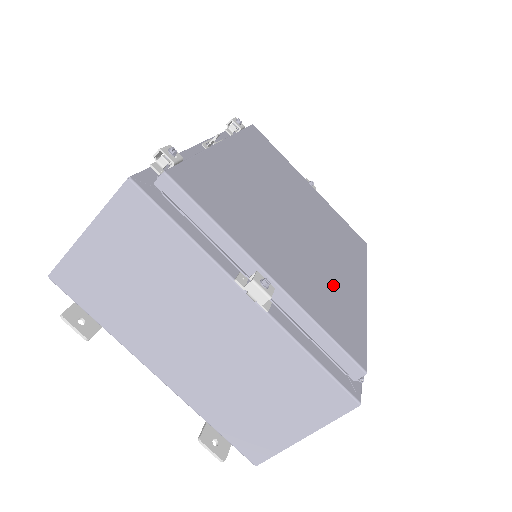
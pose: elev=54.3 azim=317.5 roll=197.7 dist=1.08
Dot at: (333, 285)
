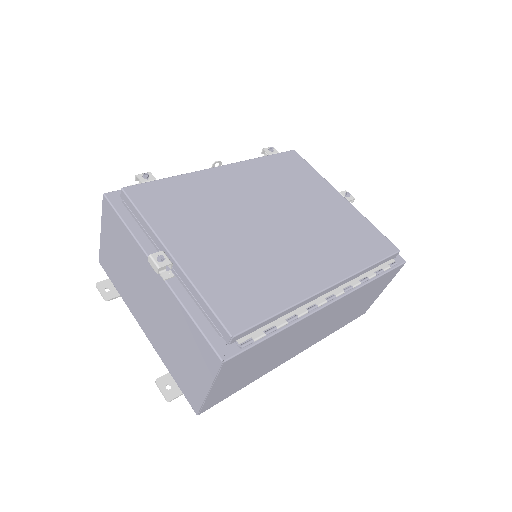
Dot at: (265, 272)
